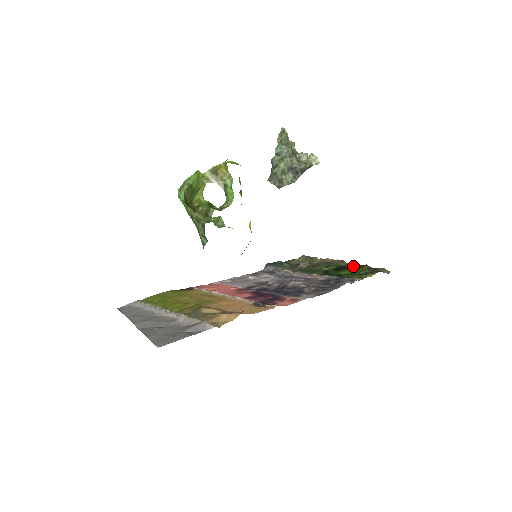
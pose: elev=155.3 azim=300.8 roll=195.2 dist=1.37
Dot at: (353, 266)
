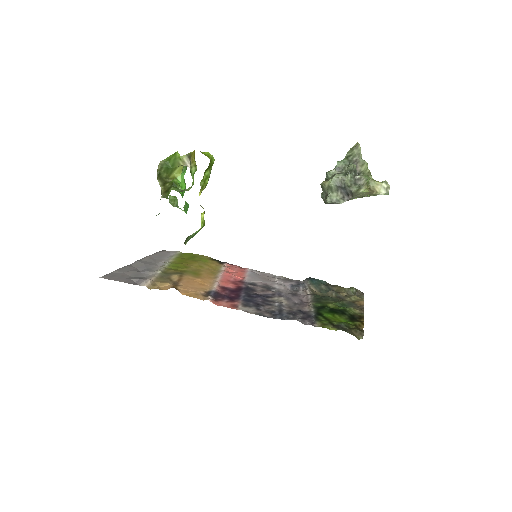
Dot at: (354, 317)
